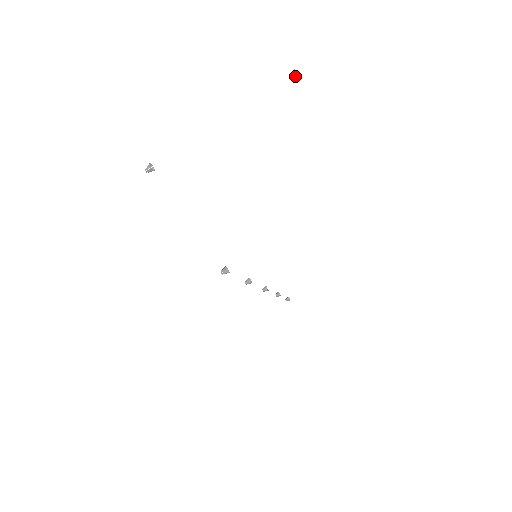
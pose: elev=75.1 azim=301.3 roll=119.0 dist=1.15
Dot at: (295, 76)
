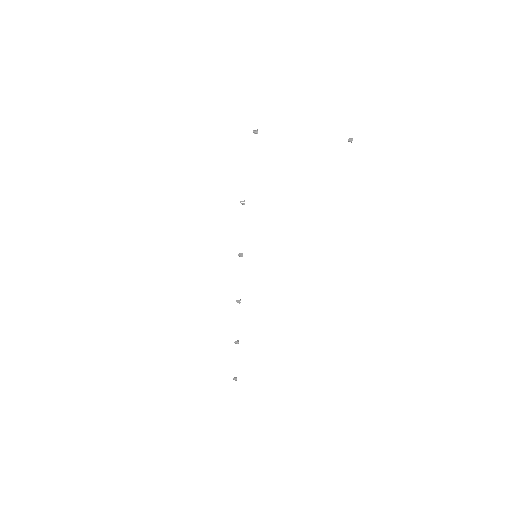
Dot at: (351, 142)
